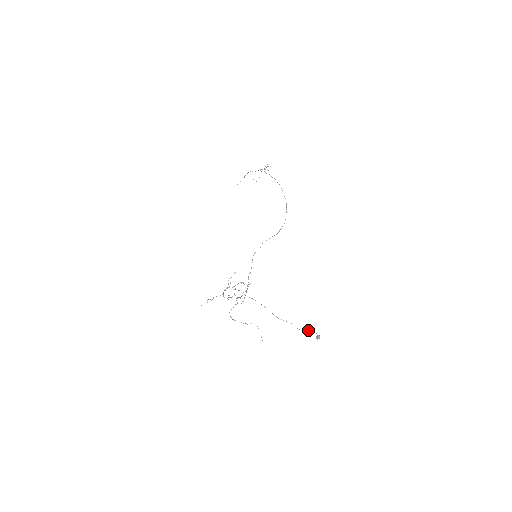
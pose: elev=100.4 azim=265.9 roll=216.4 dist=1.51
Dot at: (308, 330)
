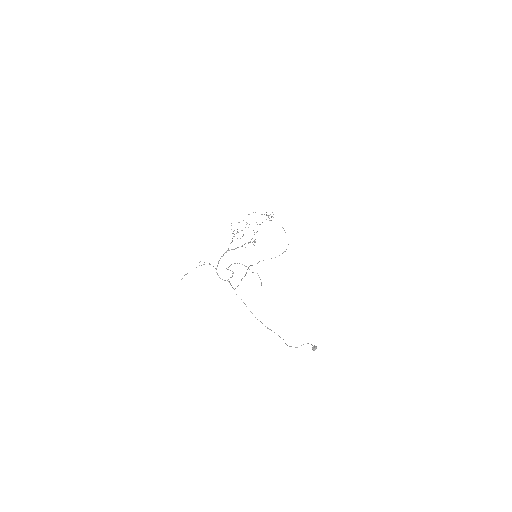
Dot at: (301, 345)
